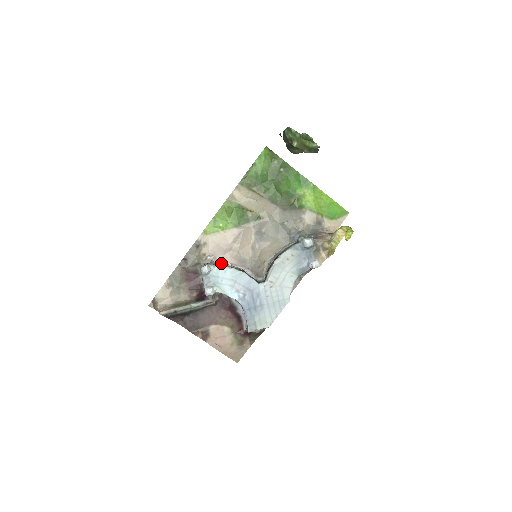
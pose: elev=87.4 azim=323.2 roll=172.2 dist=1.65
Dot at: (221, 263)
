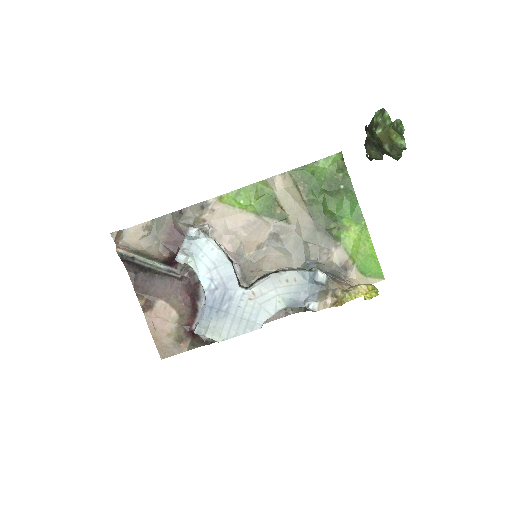
Dot at: occluded
